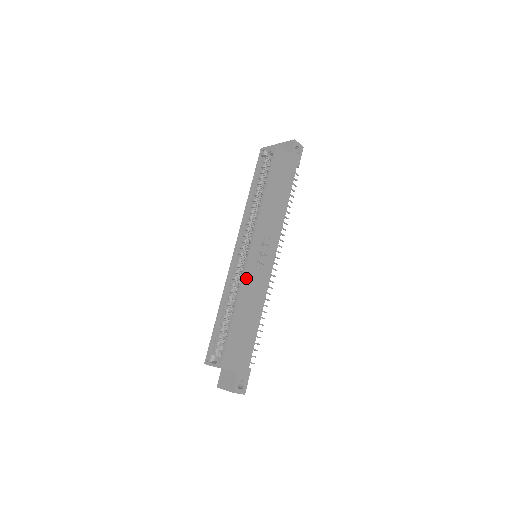
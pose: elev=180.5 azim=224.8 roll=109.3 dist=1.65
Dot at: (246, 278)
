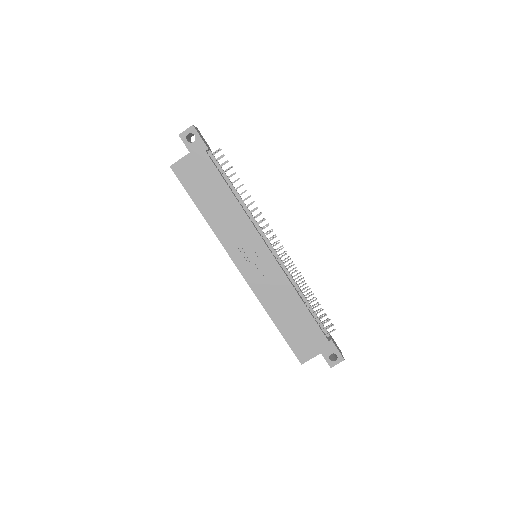
Dot at: (257, 292)
